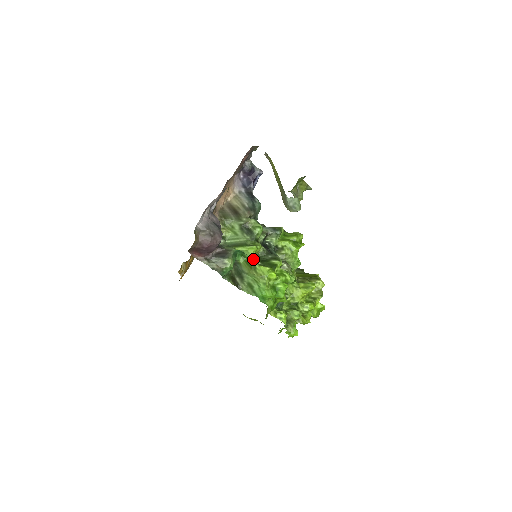
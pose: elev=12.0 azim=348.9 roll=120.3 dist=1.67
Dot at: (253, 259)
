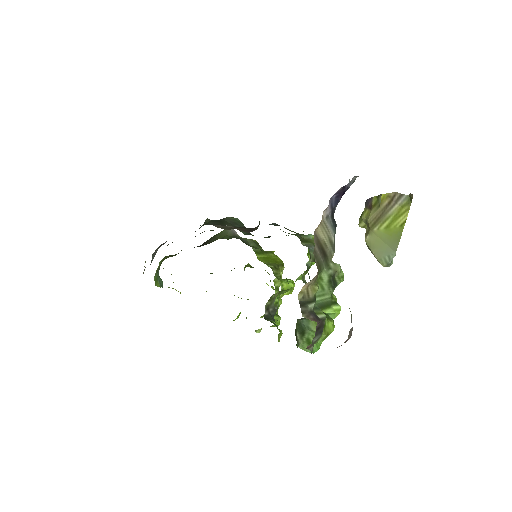
Dot at: occluded
